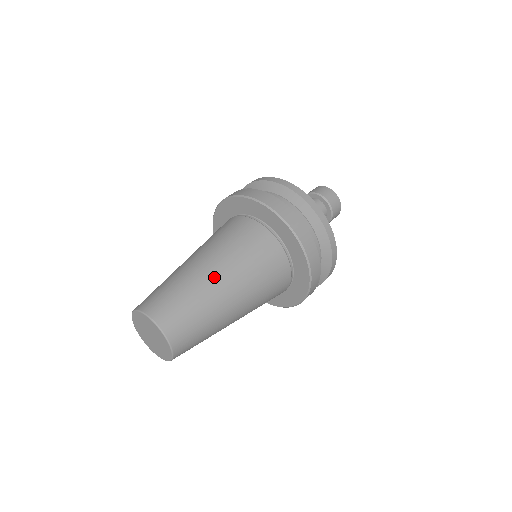
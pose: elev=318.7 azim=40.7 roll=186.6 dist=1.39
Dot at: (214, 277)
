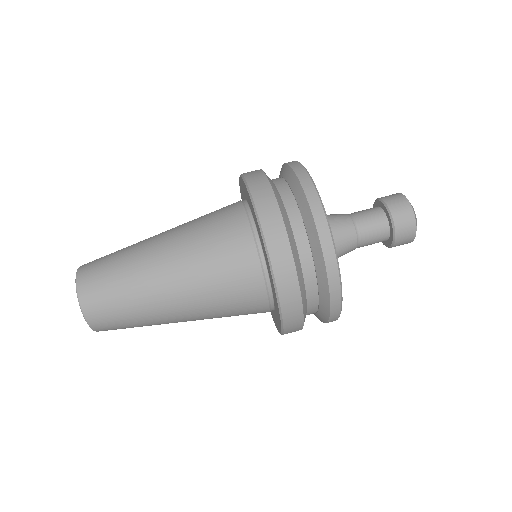
Dot at: (168, 302)
